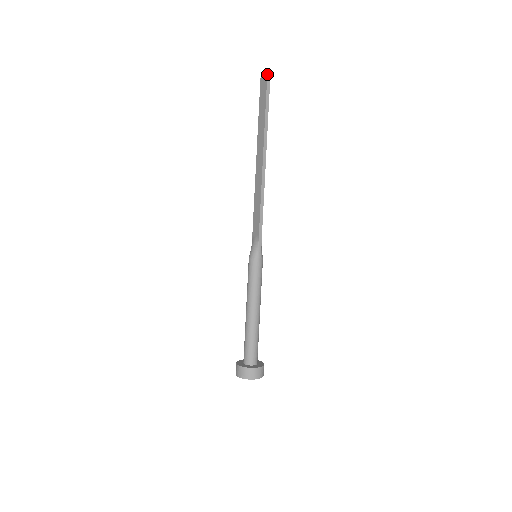
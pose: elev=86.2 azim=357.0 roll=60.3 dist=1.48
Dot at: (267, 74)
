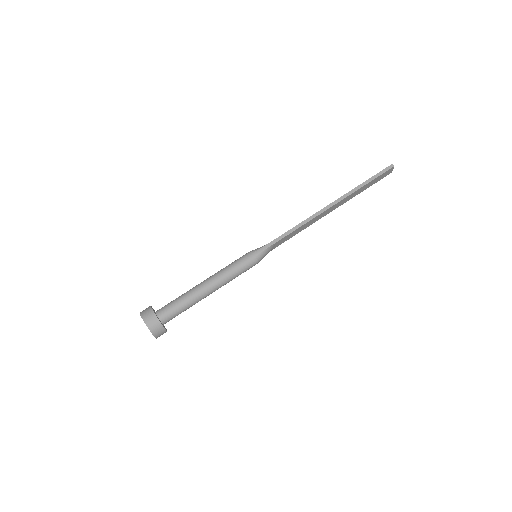
Dot at: (392, 164)
